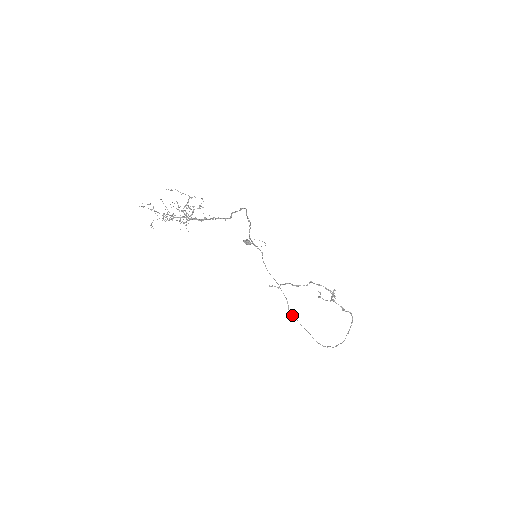
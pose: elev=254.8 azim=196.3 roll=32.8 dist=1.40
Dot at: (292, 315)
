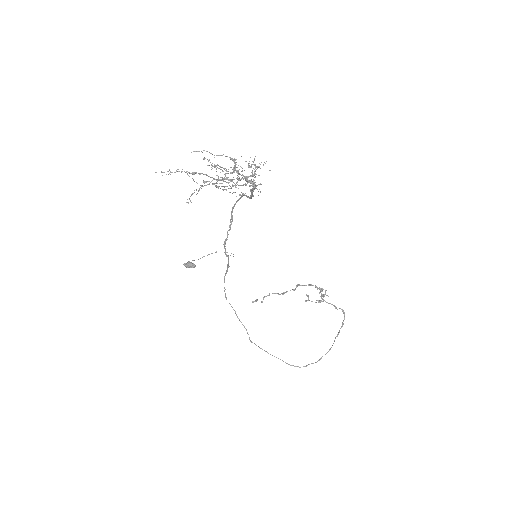
Dot at: occluded
